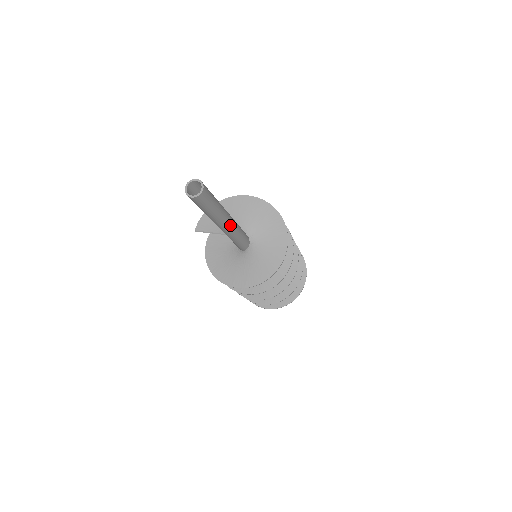
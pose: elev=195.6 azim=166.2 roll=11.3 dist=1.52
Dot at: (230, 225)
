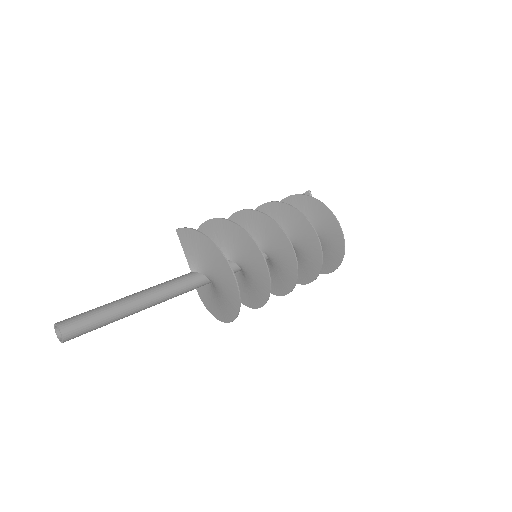
Dot at: (150, 306)
